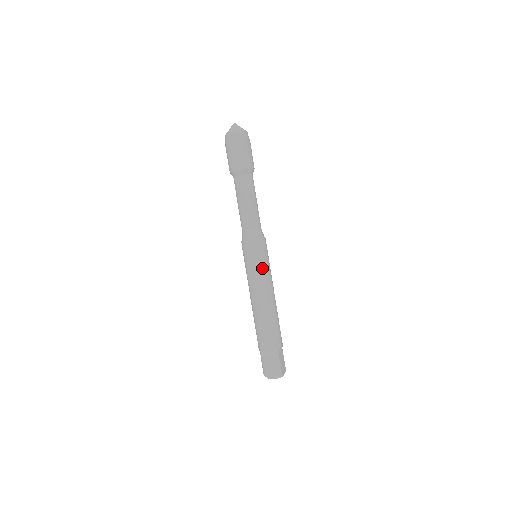
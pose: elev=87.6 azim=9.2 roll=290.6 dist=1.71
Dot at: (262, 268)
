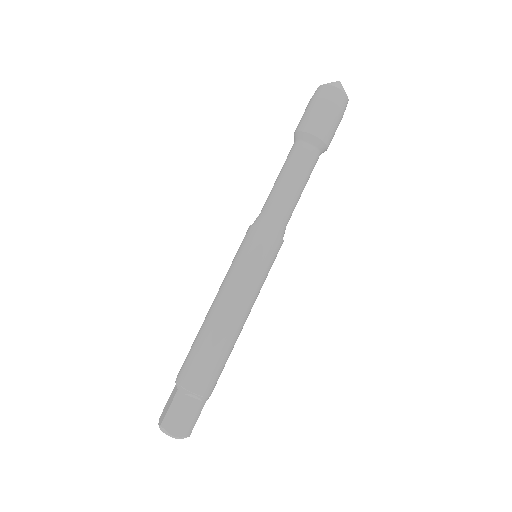
Dot at: (262, 279)
